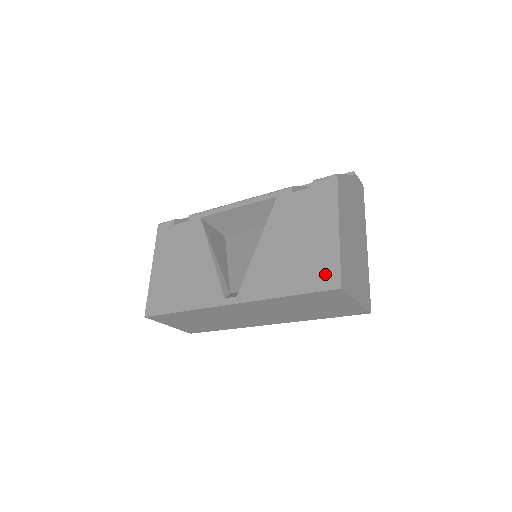
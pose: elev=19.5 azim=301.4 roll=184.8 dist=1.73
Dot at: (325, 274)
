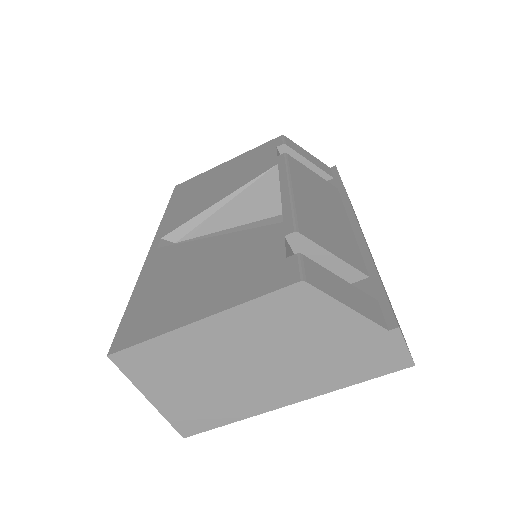
Dot at: (136, 328)
